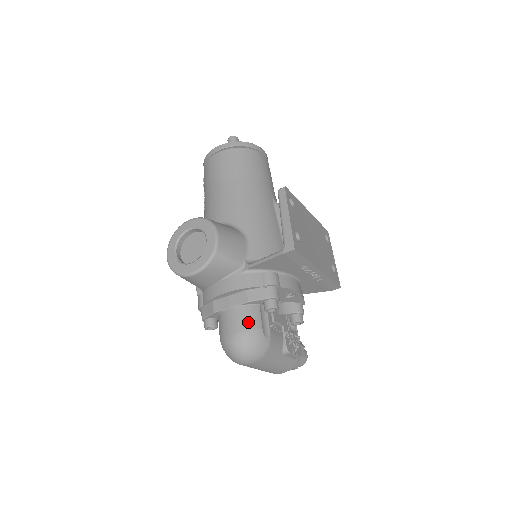
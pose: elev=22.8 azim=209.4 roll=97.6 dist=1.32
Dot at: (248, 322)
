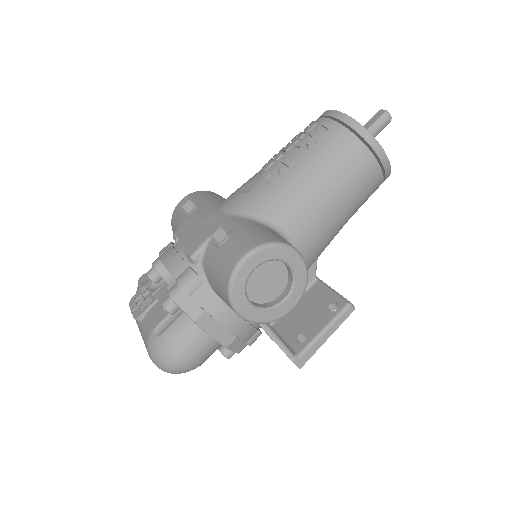
Dot at: (206, 359)
